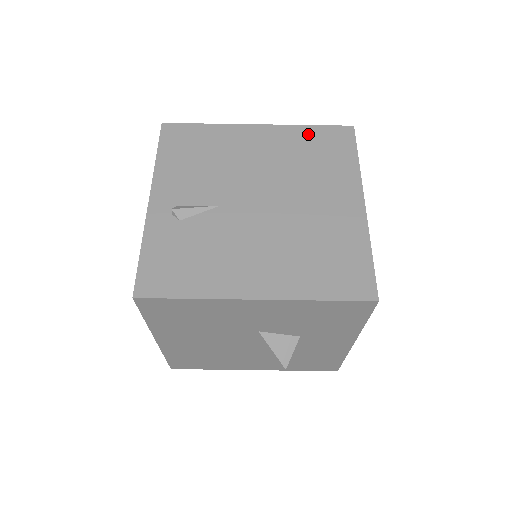
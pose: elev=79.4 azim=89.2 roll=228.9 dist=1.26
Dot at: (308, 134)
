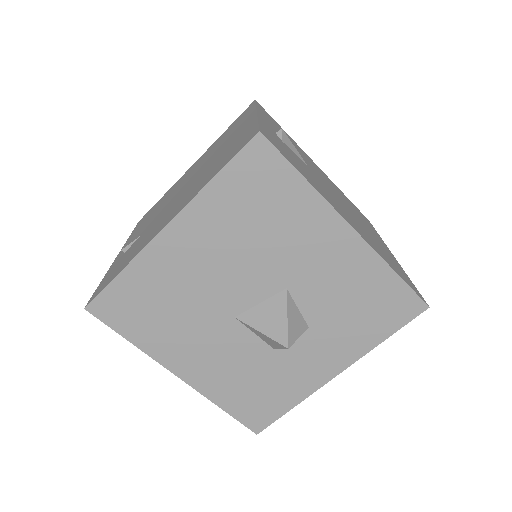
Dot at: (347, 198)
